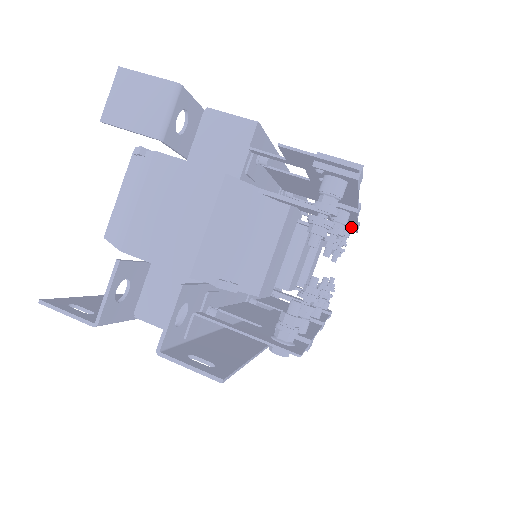
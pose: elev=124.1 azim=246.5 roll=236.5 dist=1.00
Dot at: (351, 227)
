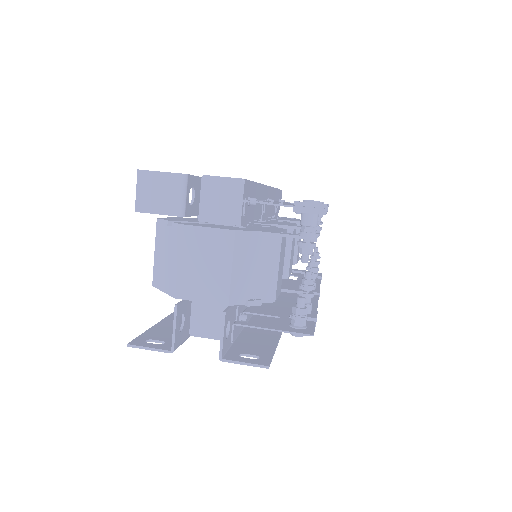
Dot at: occluded
